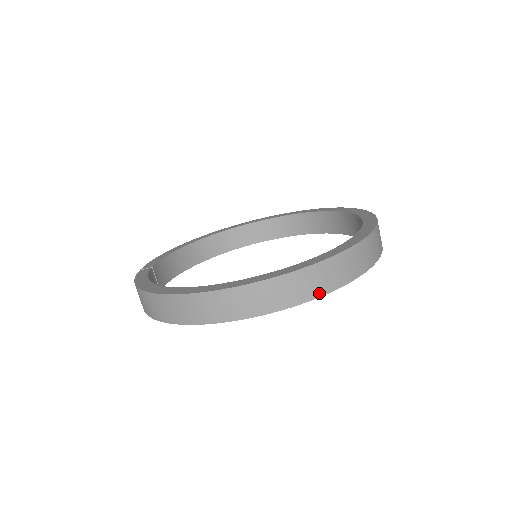
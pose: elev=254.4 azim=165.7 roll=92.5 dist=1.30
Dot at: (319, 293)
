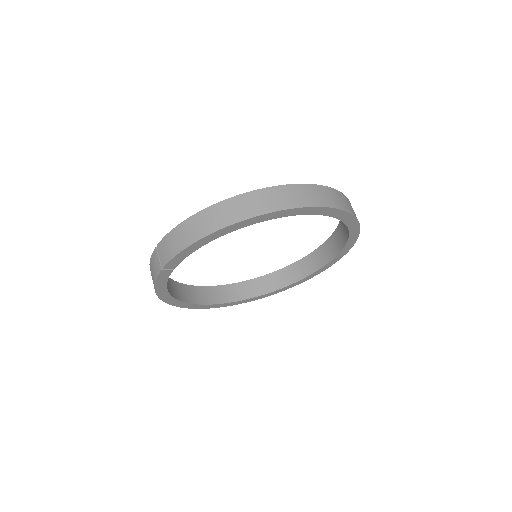
Dot at: (352, 213)
